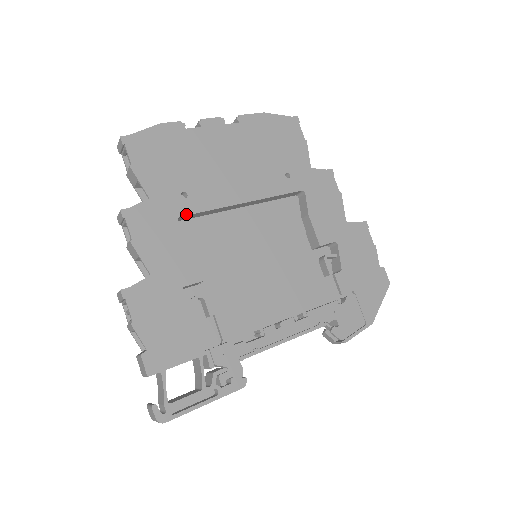
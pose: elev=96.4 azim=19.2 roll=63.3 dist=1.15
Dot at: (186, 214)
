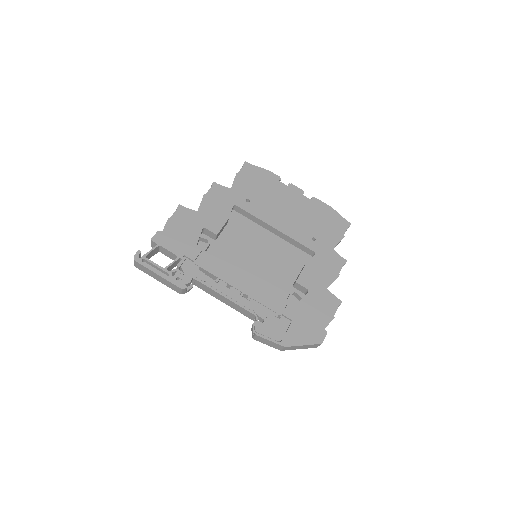
Dot at: (240, 207)
